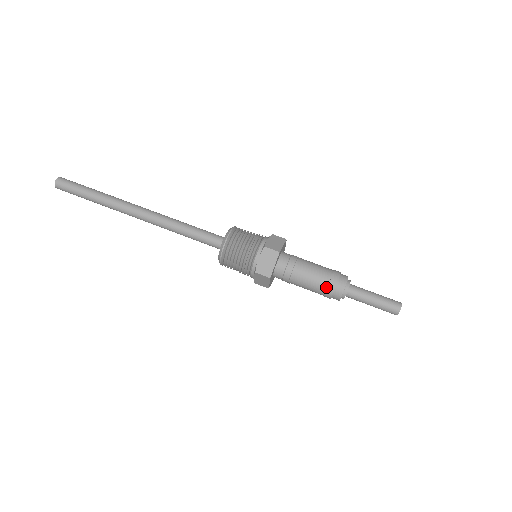
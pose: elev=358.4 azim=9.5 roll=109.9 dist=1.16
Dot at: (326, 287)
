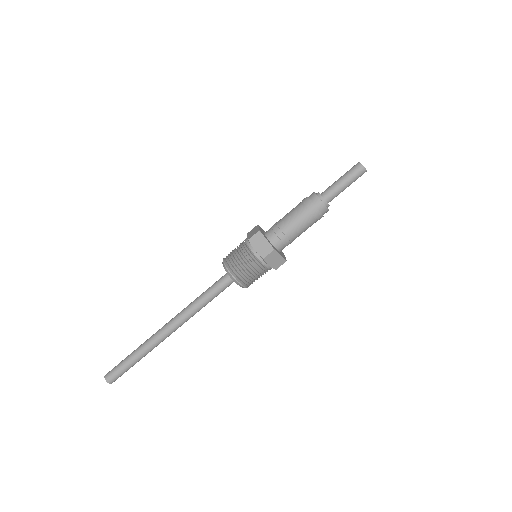
Dot at: (316, 220)
